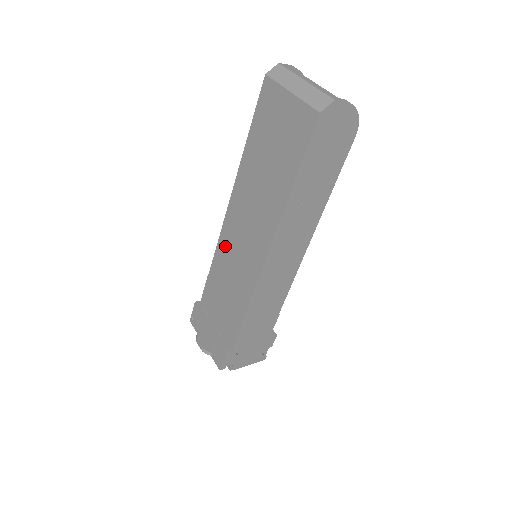
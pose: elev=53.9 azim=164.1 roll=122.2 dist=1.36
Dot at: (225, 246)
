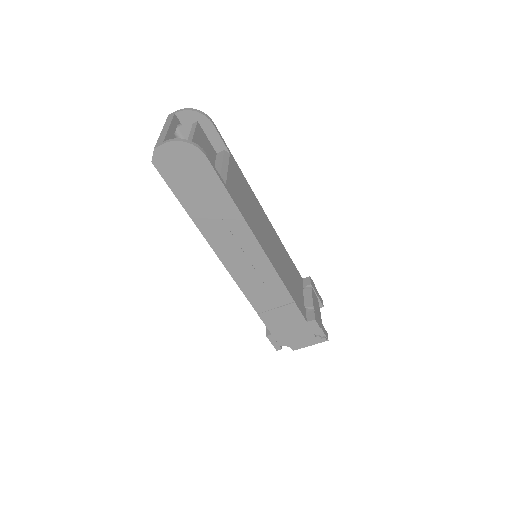
Dot at: occluded
